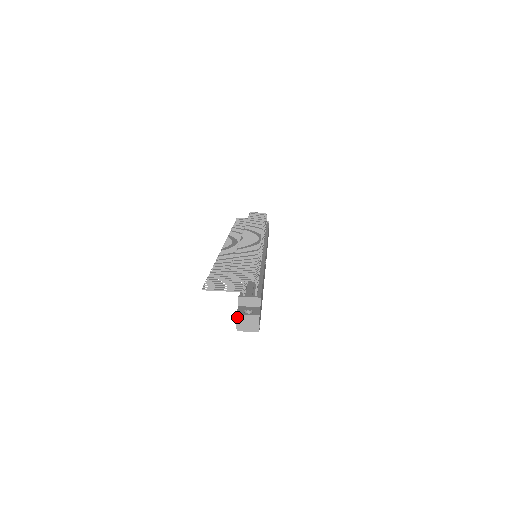
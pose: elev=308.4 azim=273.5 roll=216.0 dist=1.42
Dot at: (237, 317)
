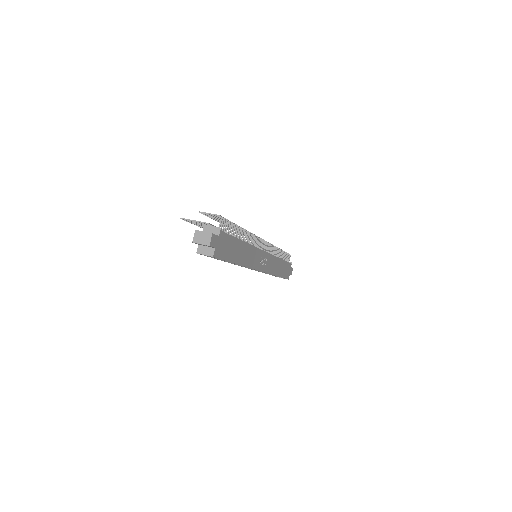
Dot at: (195, 232)
